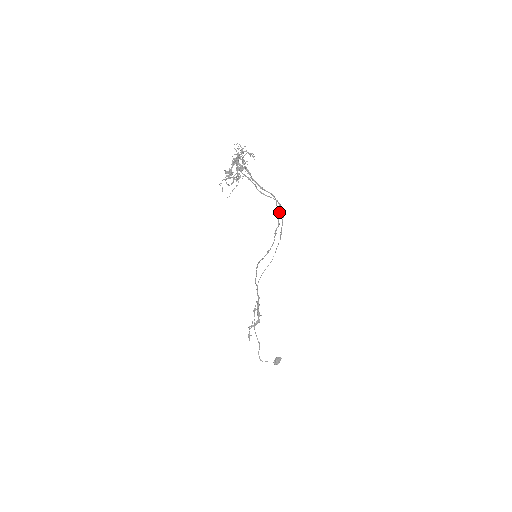
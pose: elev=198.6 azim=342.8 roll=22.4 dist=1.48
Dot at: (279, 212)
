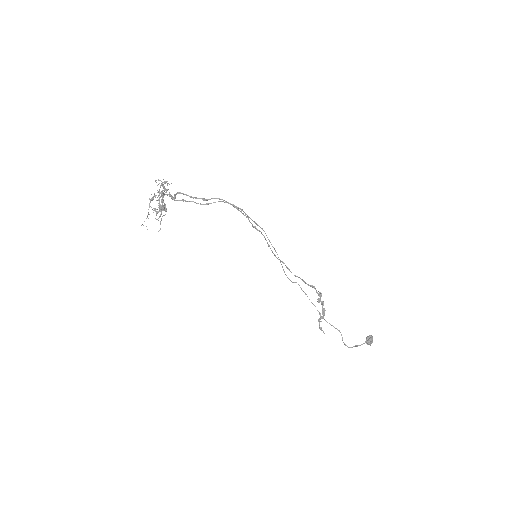
Dot at: (237, 208)
